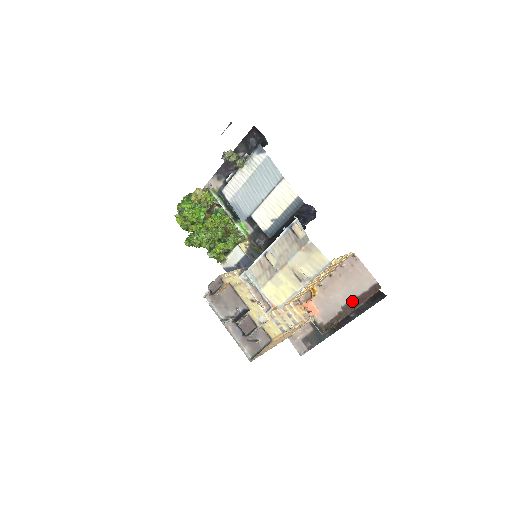
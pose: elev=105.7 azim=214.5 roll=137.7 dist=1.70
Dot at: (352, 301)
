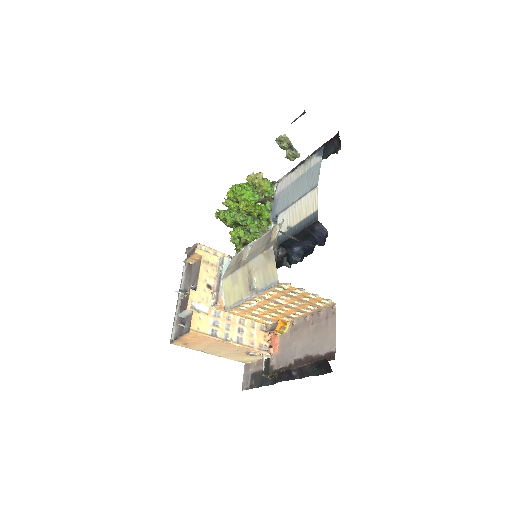
Dot at: (306, 358)
